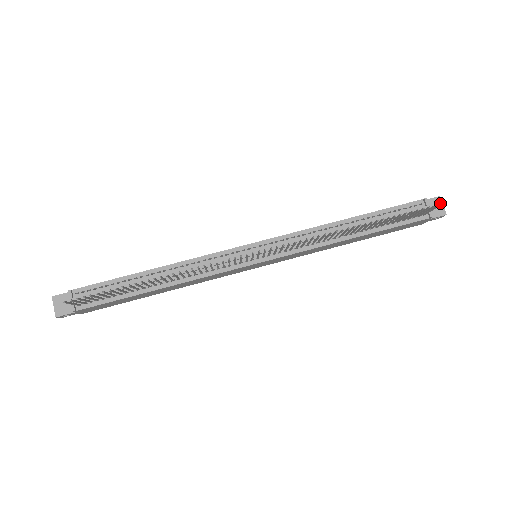
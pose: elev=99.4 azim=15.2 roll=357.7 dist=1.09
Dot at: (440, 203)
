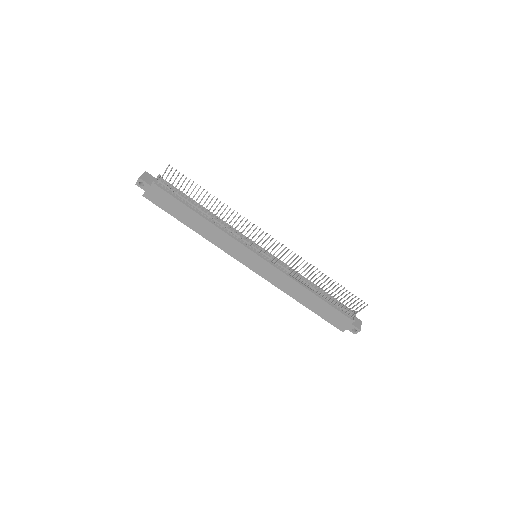
Dot at: occluded
